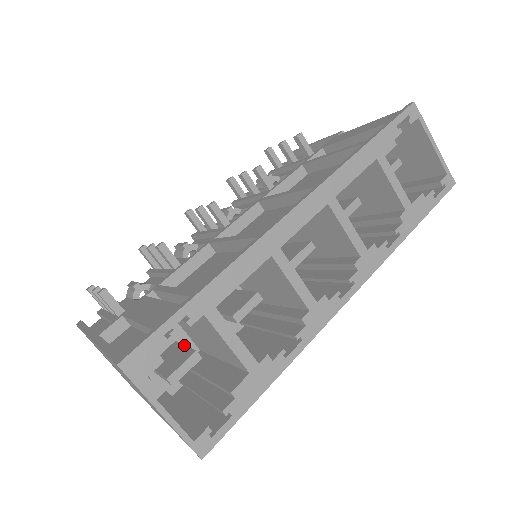
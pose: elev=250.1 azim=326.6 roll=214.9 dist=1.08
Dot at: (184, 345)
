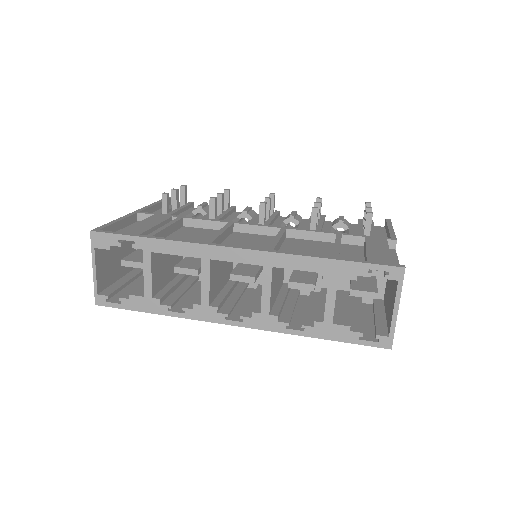
Dot at: occluded
